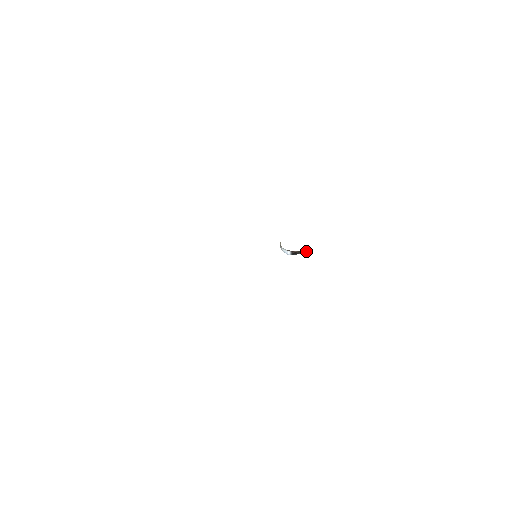
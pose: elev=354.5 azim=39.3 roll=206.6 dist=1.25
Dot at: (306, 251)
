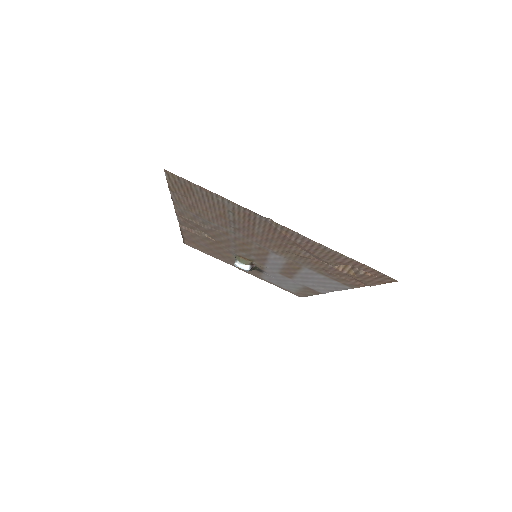
Dot at: (256, 268)
